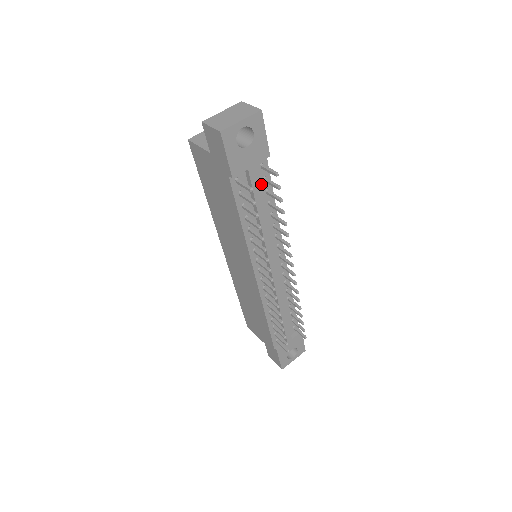
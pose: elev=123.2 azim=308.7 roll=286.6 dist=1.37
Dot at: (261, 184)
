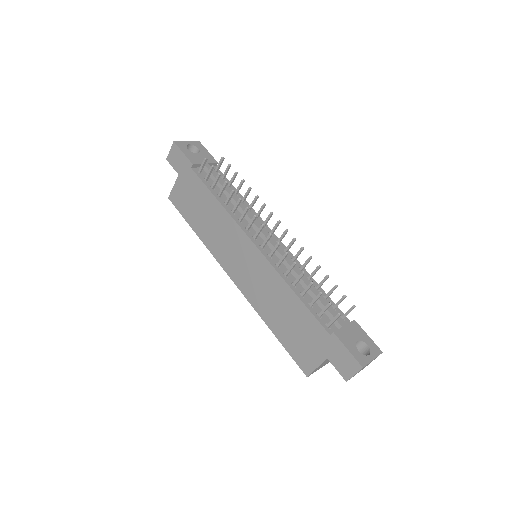
Dot at: occluded
